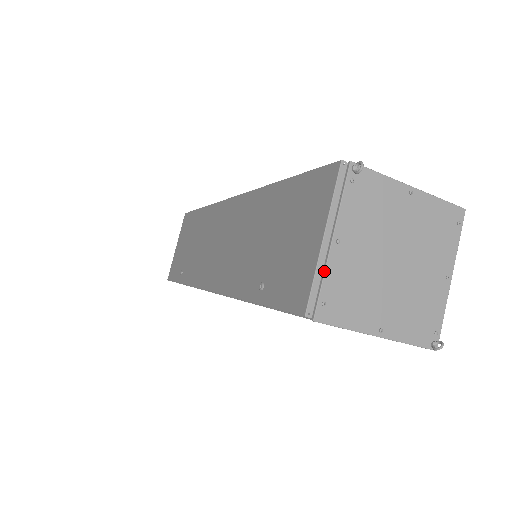
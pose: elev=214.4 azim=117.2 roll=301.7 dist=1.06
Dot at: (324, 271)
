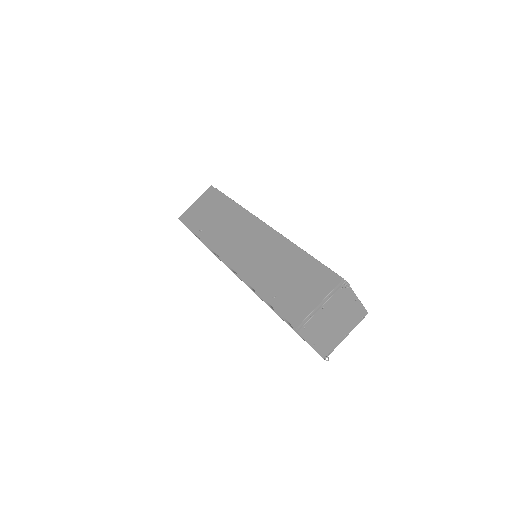
Dot at: (312, 316)
